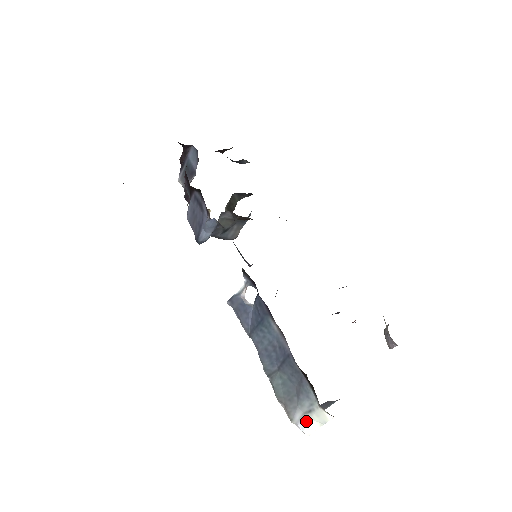
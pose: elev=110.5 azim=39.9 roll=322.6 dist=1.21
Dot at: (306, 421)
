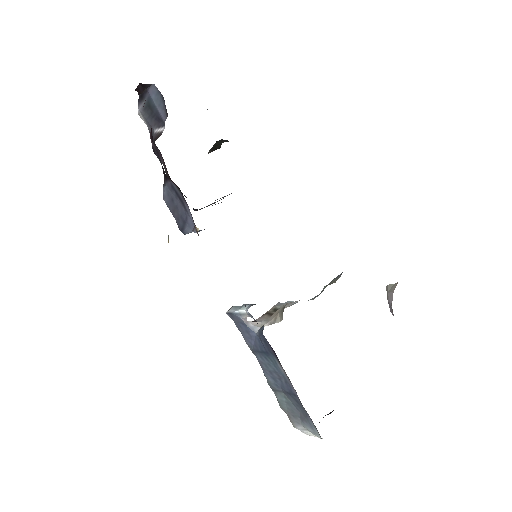
Dot at: (308, 433)
